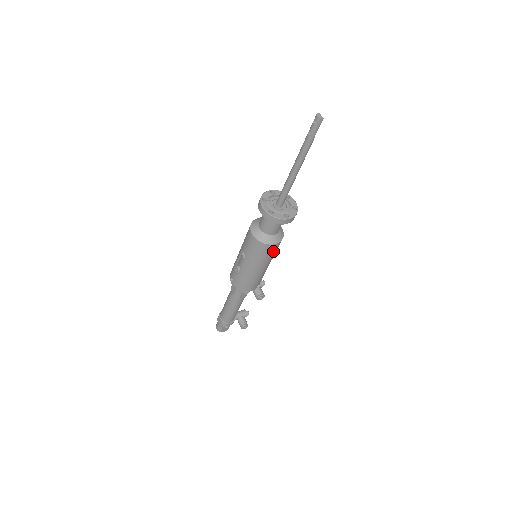
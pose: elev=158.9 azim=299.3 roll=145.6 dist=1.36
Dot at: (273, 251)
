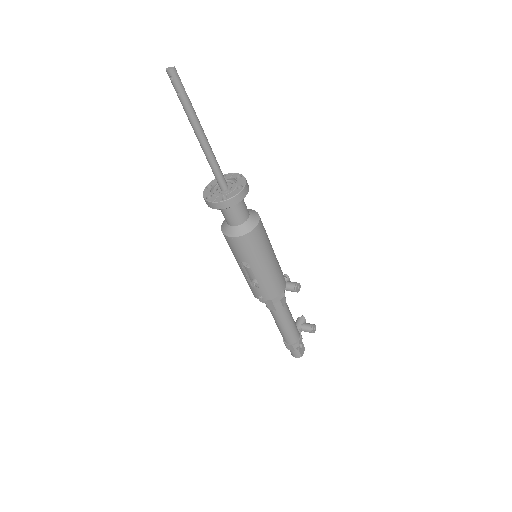
Dot at: (263, 232)
